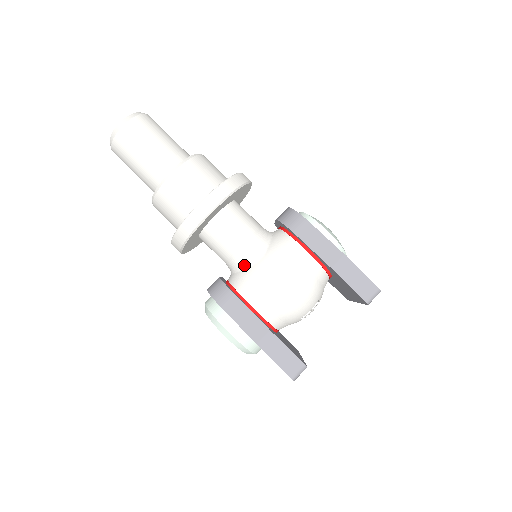
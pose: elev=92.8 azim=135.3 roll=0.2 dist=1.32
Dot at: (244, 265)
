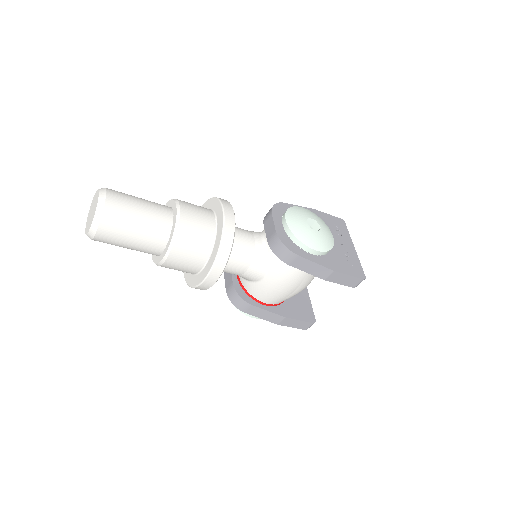
Dot at: (251, 281)
